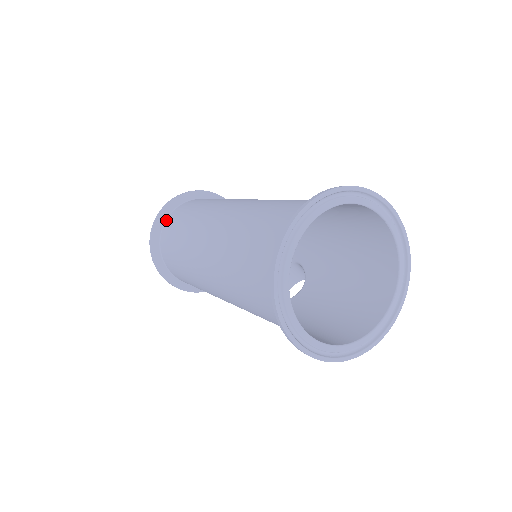
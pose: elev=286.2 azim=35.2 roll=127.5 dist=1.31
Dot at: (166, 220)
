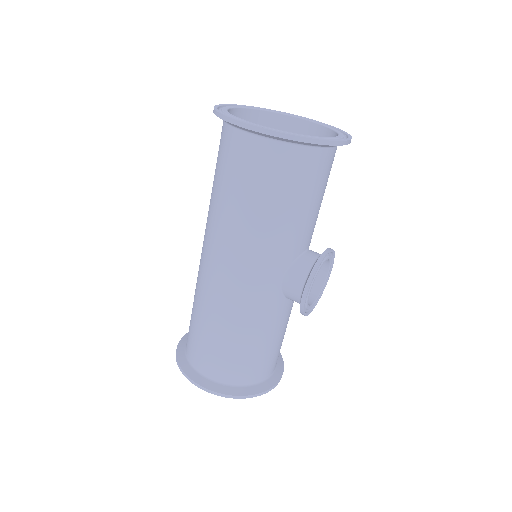
Dot at: occluded
